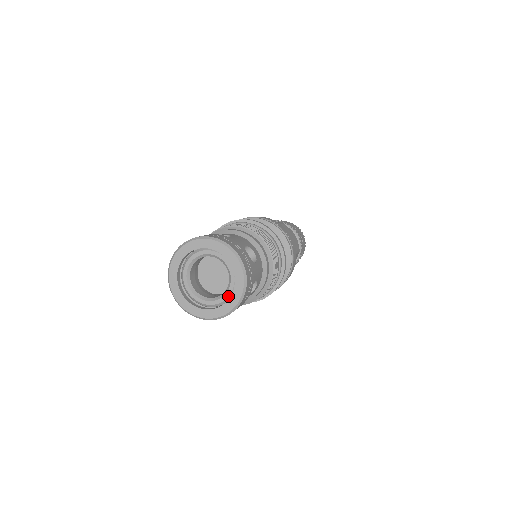
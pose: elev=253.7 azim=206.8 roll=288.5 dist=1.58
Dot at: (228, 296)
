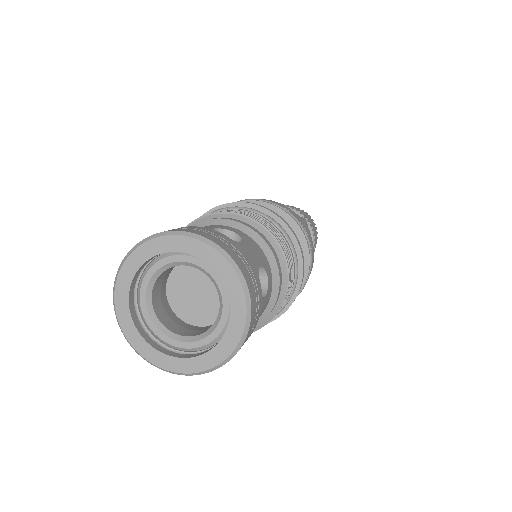
Dot at: (204, 344)
